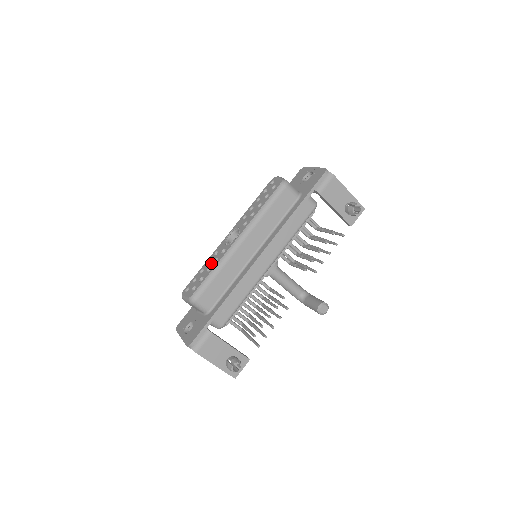
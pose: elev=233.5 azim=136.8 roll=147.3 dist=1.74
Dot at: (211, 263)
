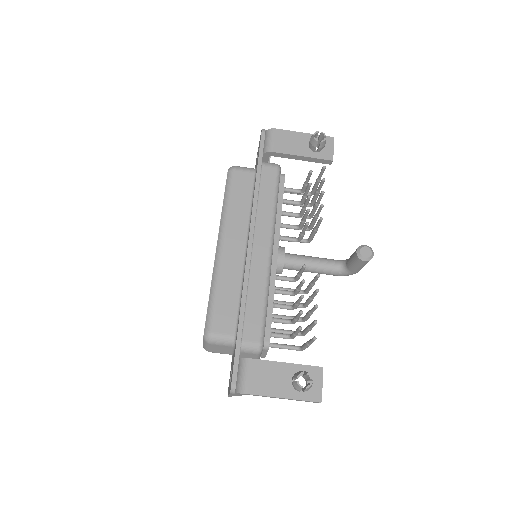
Dot at: occluded
